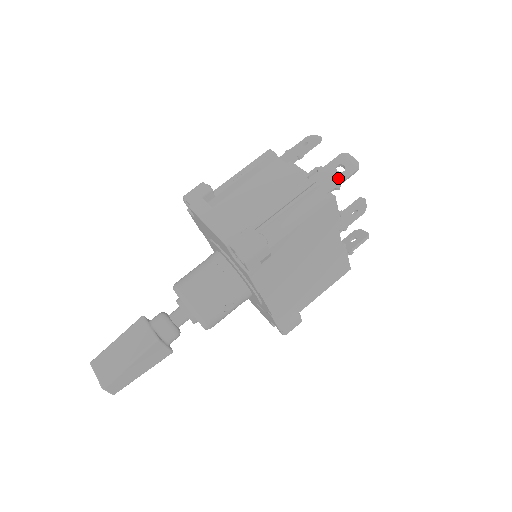
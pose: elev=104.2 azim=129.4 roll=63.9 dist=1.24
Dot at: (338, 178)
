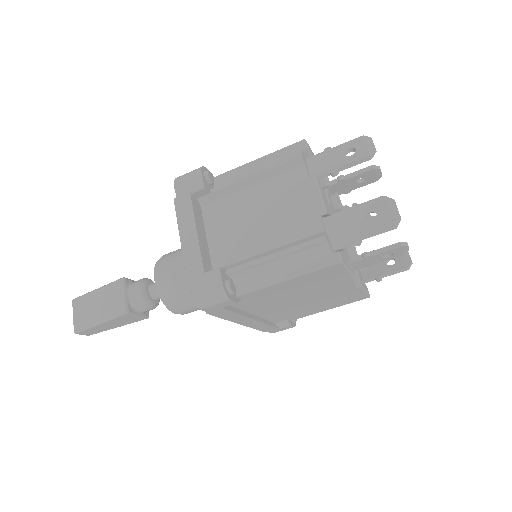
Dot at: (362, 232)
